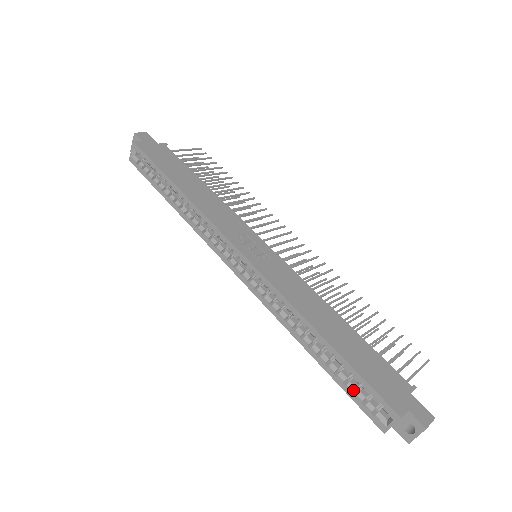
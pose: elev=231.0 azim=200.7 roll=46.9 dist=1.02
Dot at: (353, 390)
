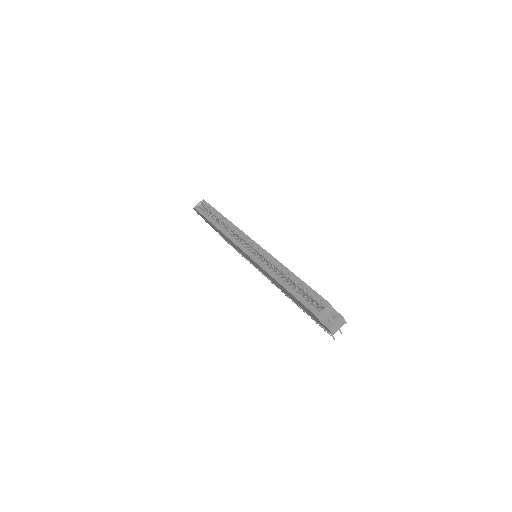
Dot at: (303, 297)
